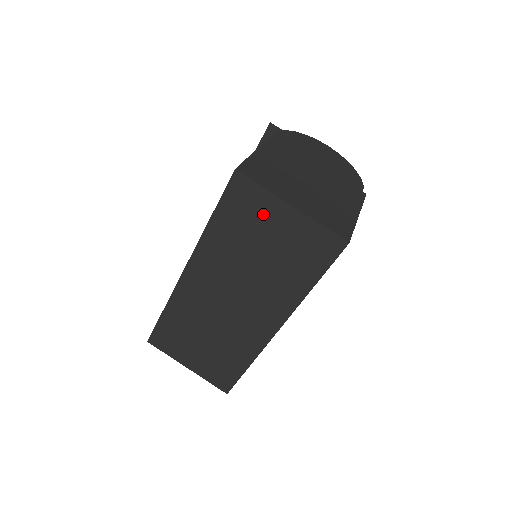
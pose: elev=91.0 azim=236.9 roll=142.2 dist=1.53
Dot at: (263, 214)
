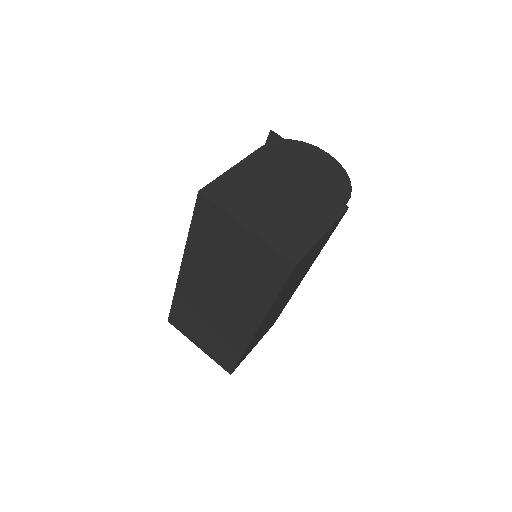
Dot at: (226, 231)
